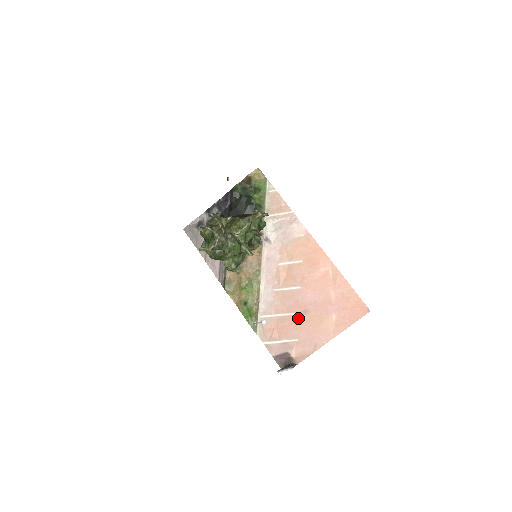
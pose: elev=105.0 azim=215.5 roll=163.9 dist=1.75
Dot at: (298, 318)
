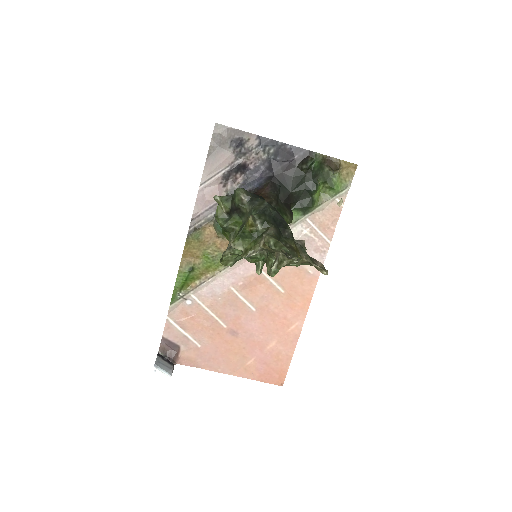
Dot at: (222, 331)
